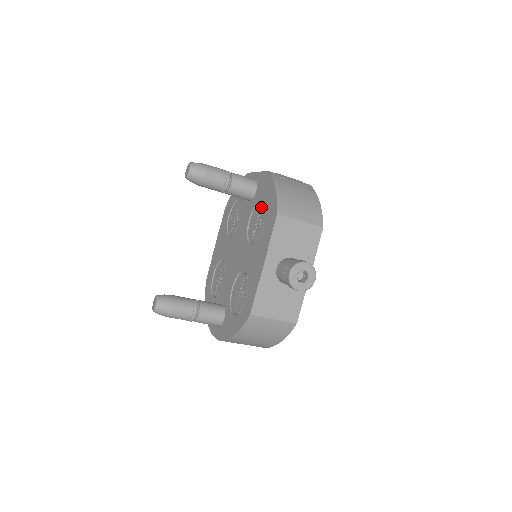
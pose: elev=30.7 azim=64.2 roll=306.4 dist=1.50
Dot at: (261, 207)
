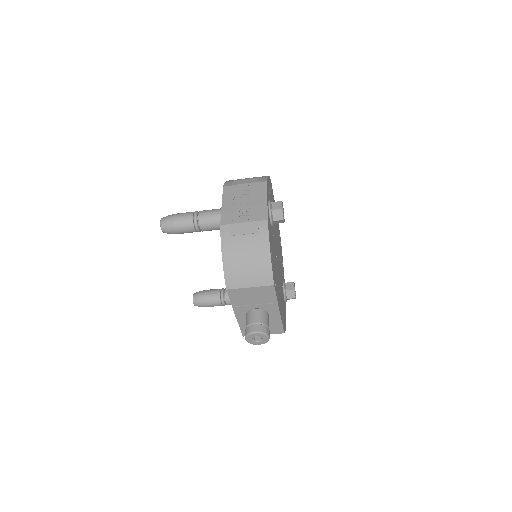
Dot at: occluded
